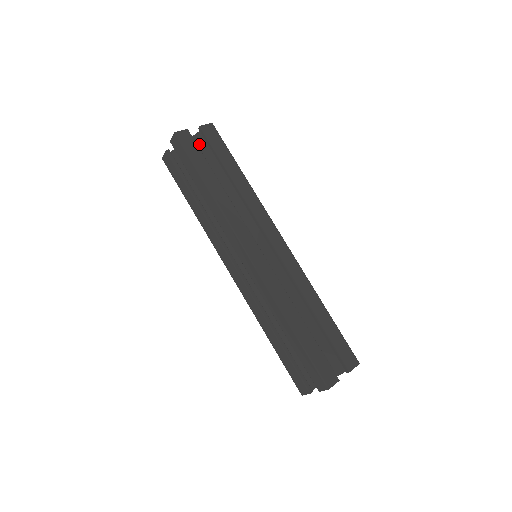
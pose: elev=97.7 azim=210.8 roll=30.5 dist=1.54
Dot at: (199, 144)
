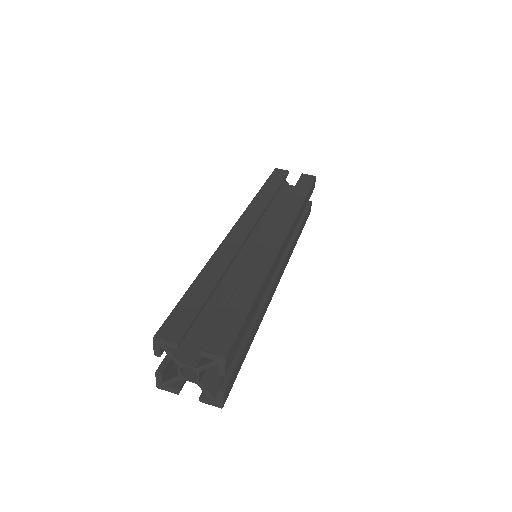
Dot at: occluded
